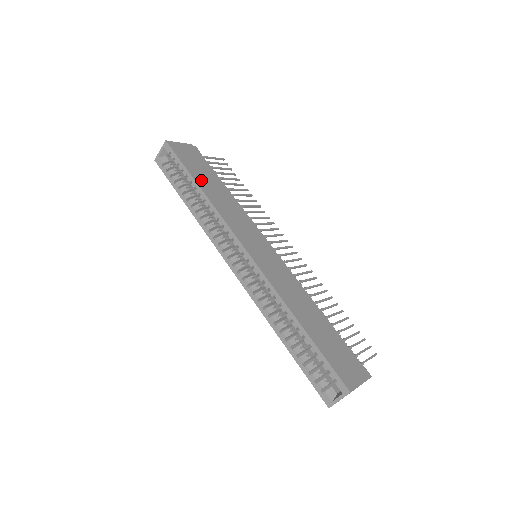
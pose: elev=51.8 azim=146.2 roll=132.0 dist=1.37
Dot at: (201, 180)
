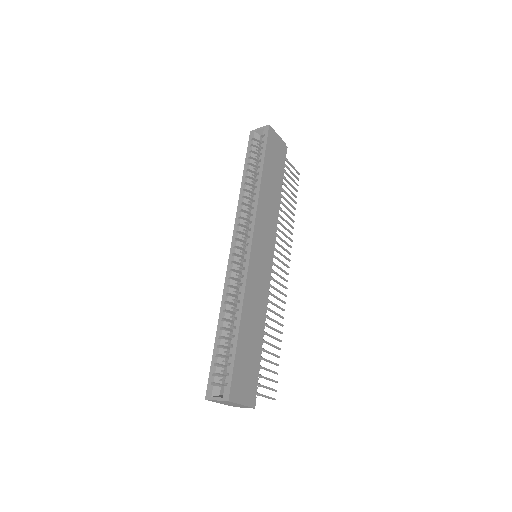
Dot at: (268, 172)
